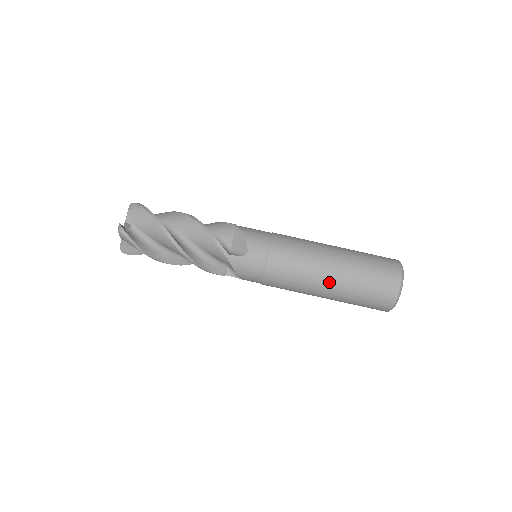
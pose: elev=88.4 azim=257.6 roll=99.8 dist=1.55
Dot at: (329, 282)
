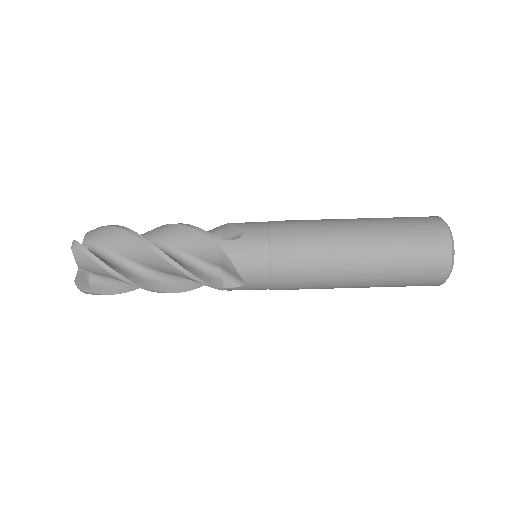
Dot at: (353, 287)
